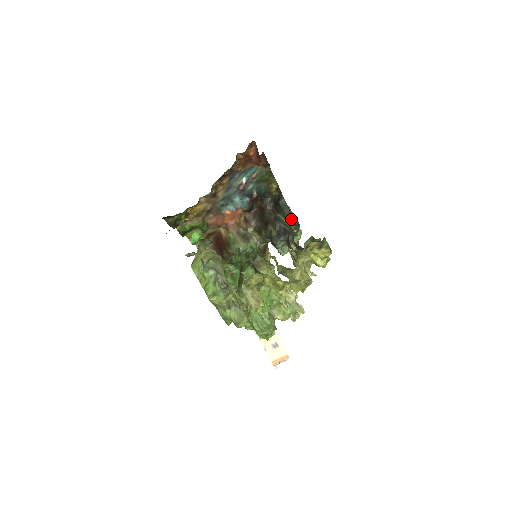
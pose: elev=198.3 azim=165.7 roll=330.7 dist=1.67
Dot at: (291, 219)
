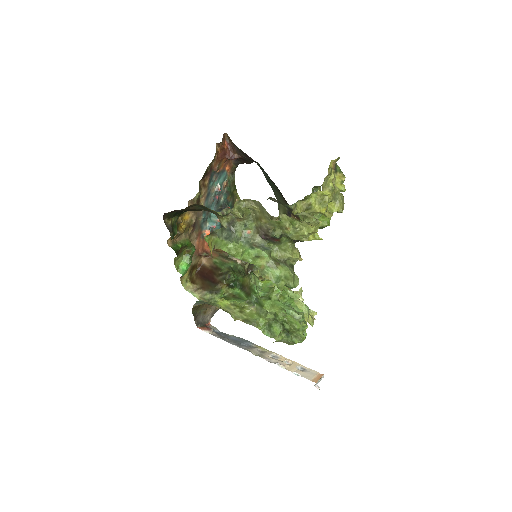
Dot at: occluded
